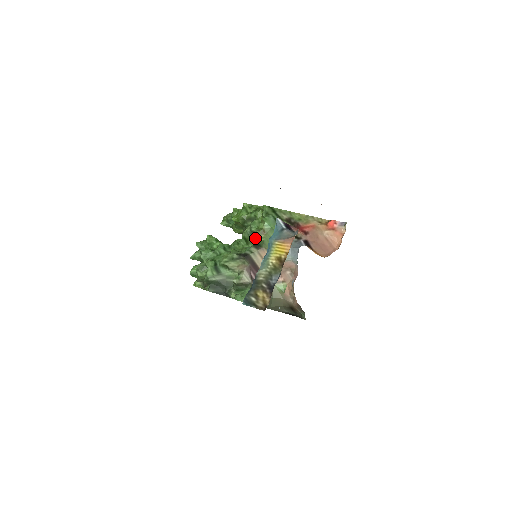
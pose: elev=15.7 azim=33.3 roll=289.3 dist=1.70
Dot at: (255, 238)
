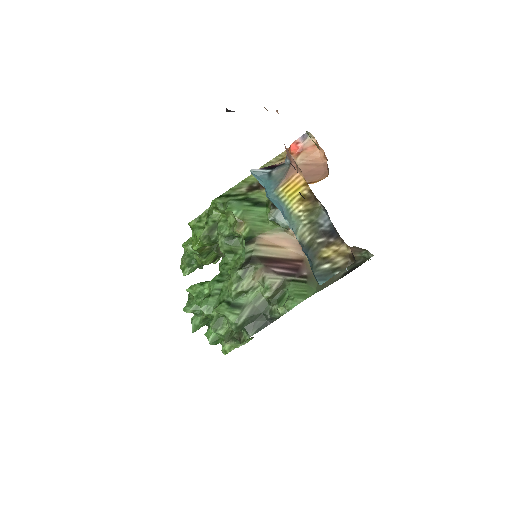
Dot at: (237, 240)
